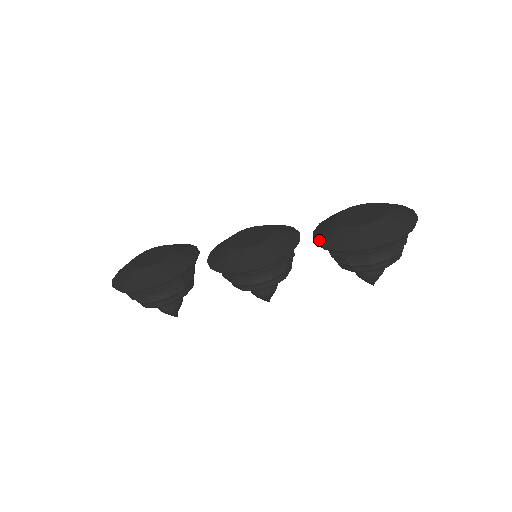
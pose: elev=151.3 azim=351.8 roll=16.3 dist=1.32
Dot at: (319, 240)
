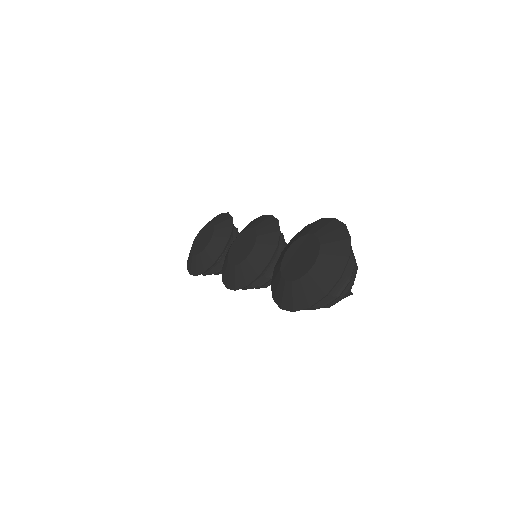
Dot at: (273, 273)
